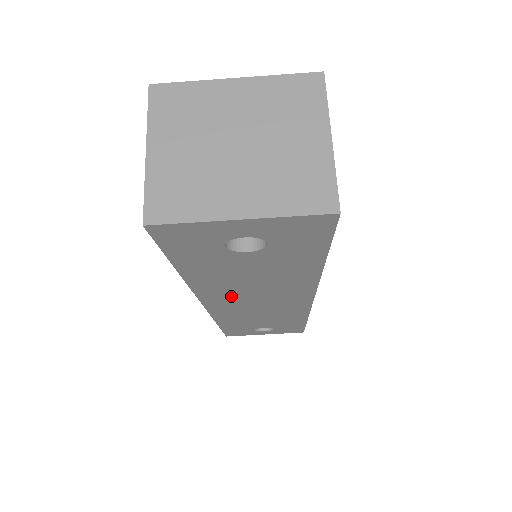
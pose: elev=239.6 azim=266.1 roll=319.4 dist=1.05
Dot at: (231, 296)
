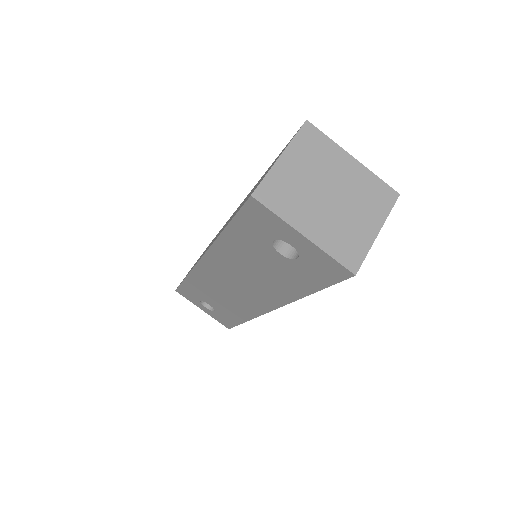
Dot at: (227, 268)
